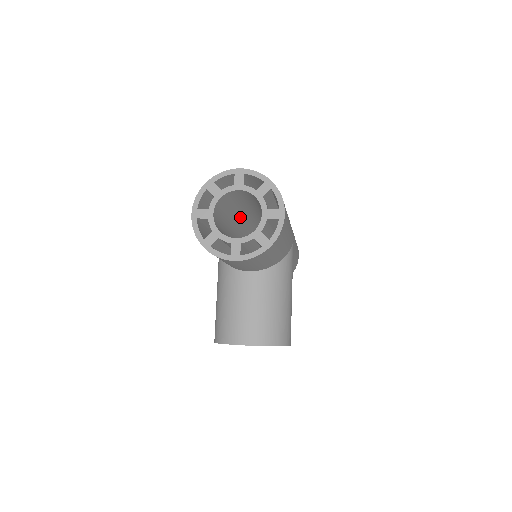
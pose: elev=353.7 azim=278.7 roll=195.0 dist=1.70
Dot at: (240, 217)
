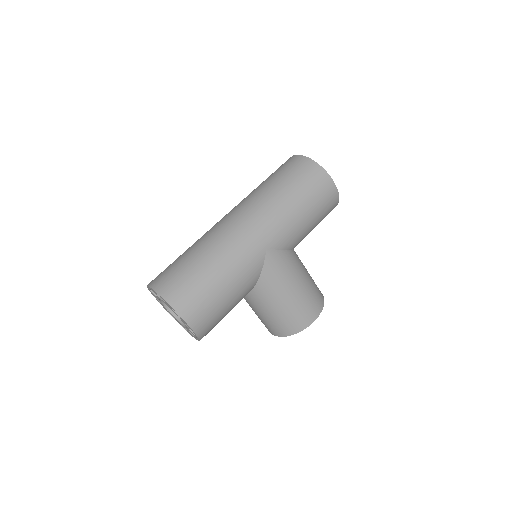
Dot at: occluded
